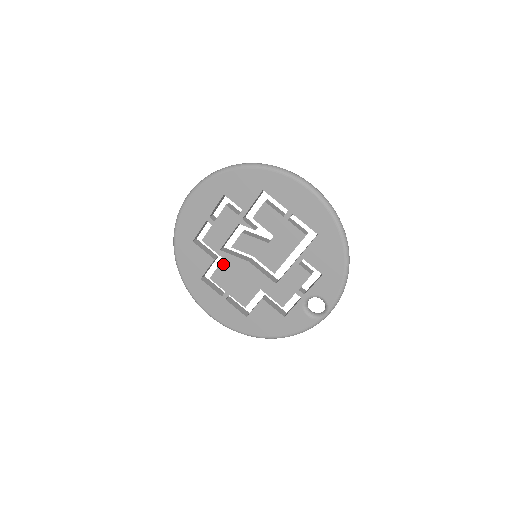
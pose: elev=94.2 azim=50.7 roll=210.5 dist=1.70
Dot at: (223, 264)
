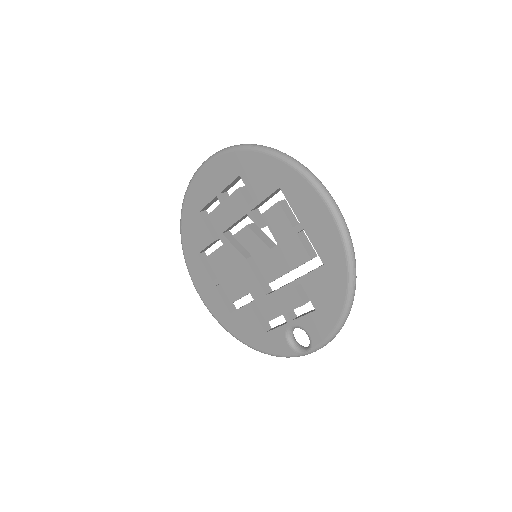
Dot at: (221, 249)
